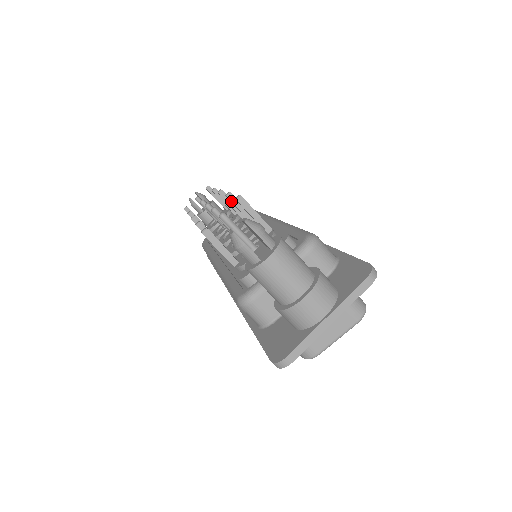
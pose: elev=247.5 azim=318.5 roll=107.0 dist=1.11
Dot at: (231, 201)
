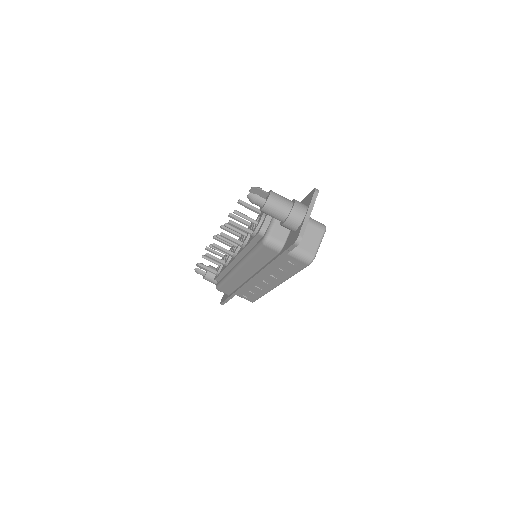
Dot at: (232, 217)
